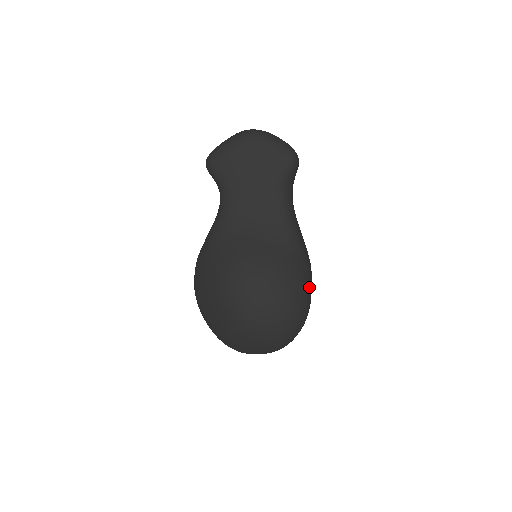
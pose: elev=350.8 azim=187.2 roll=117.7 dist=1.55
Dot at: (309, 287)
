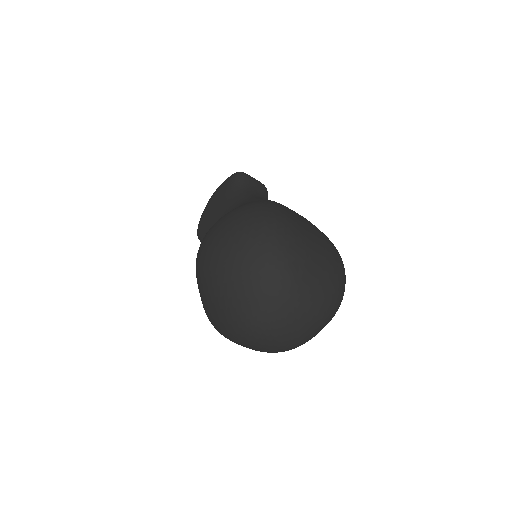
Dot at: (276, 207)
